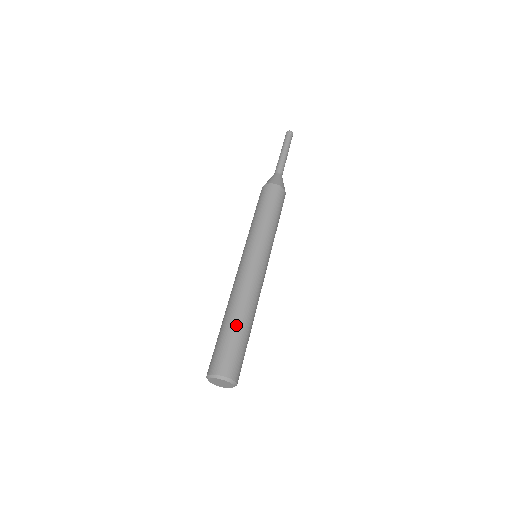
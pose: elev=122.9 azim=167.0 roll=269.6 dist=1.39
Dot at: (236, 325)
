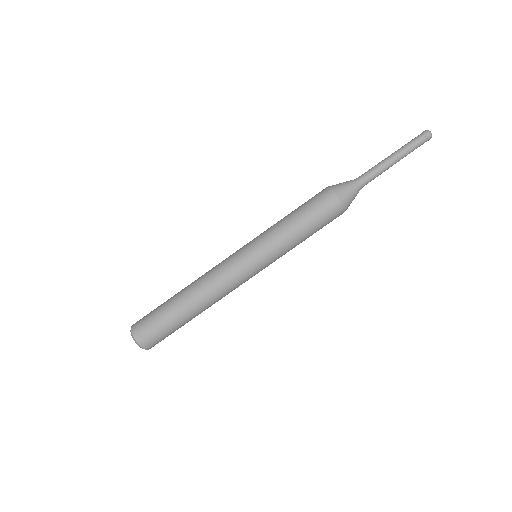
Dot at: (182, 316)
